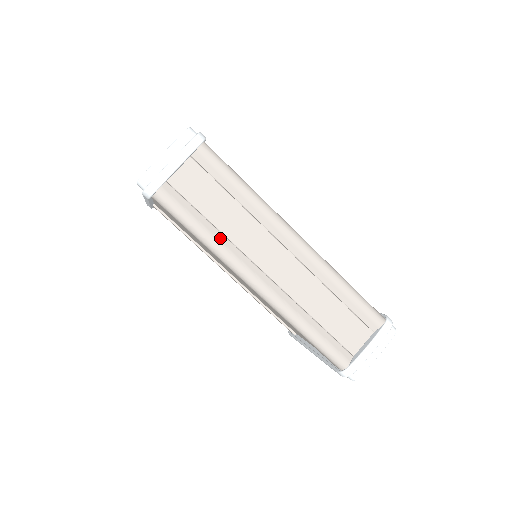
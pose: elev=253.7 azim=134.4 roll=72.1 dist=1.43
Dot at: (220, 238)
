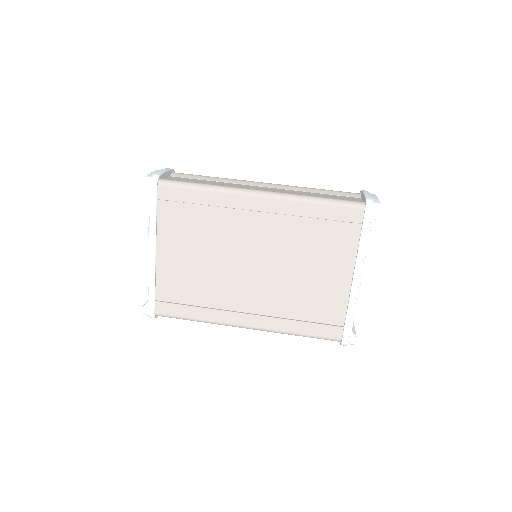
Dot at: occluded
